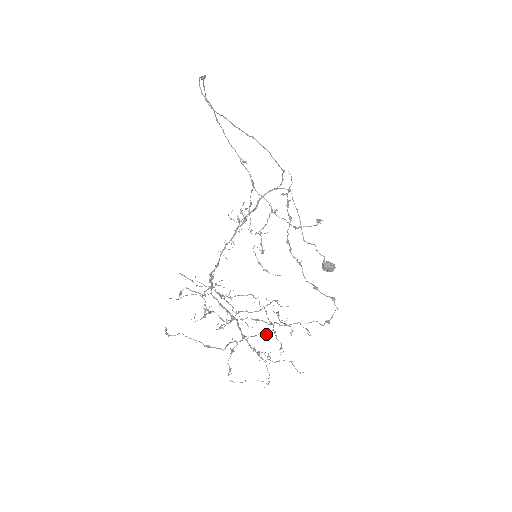
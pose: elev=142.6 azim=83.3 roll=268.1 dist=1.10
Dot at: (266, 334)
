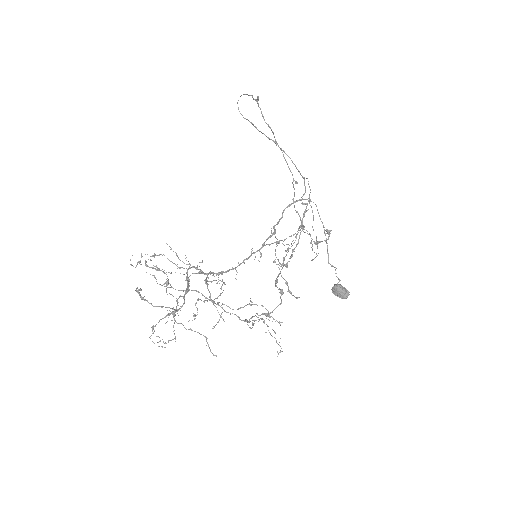
Dot at: (168, 282)
